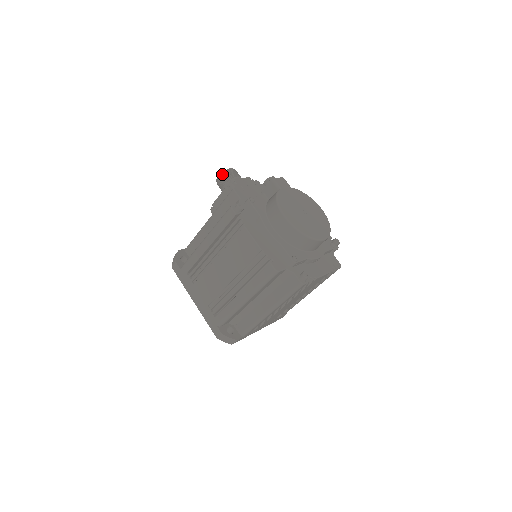
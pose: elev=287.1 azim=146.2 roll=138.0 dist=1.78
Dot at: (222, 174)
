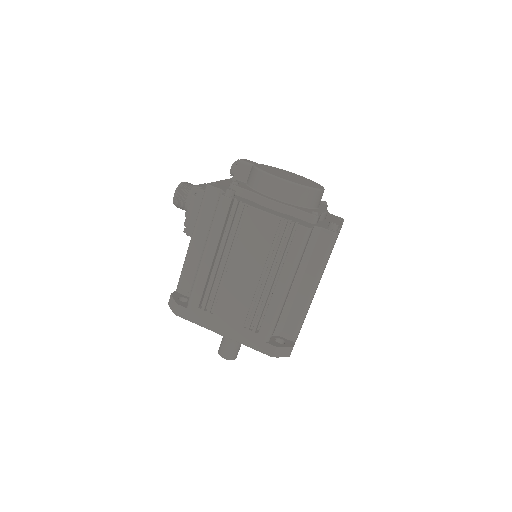
Dot at: (177, 190)
